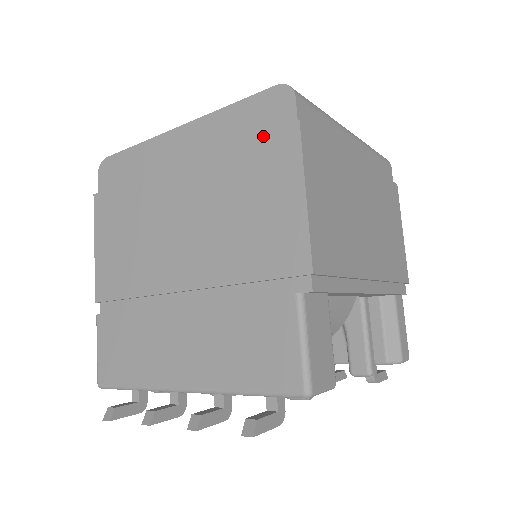
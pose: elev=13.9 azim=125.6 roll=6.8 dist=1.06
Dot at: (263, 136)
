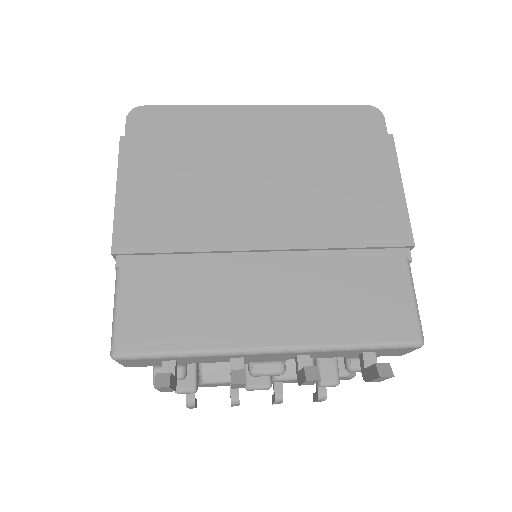
Dot at: (359, 136)
